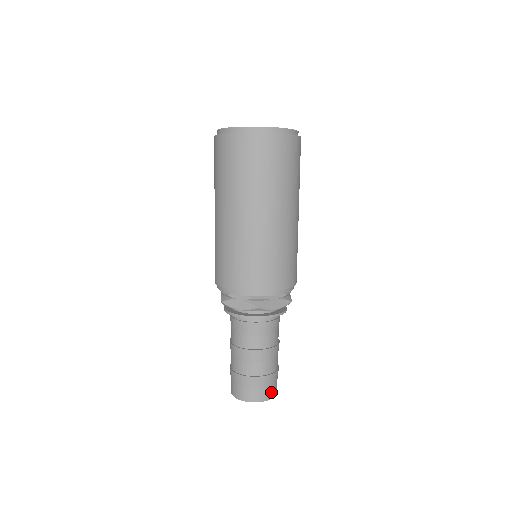
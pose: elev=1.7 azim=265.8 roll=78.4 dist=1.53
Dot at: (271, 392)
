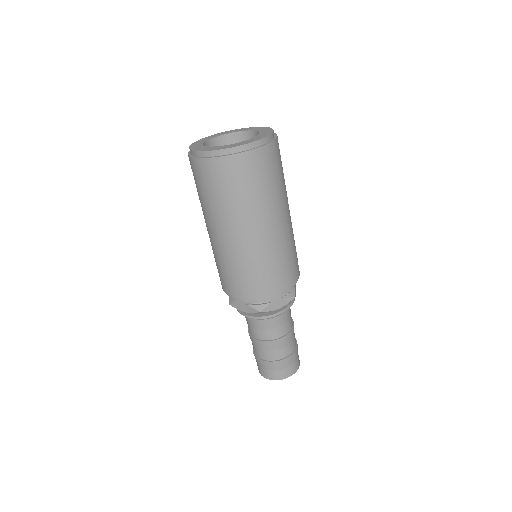
Dot at: (291, 370)
